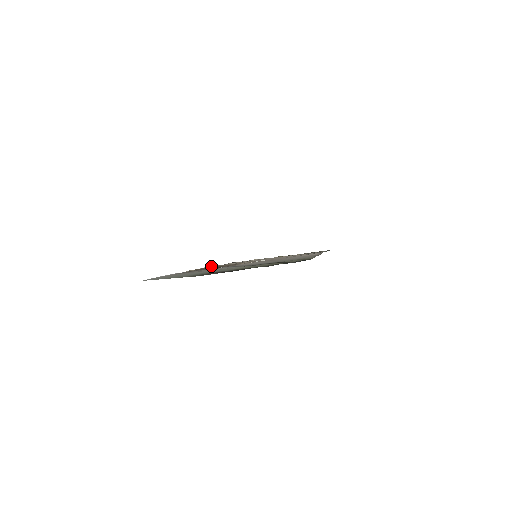
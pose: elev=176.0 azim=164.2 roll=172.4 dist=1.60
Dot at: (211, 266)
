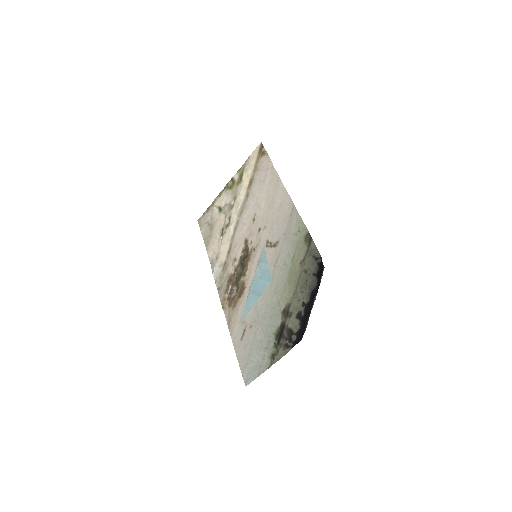
Dot at: (214, 269)
